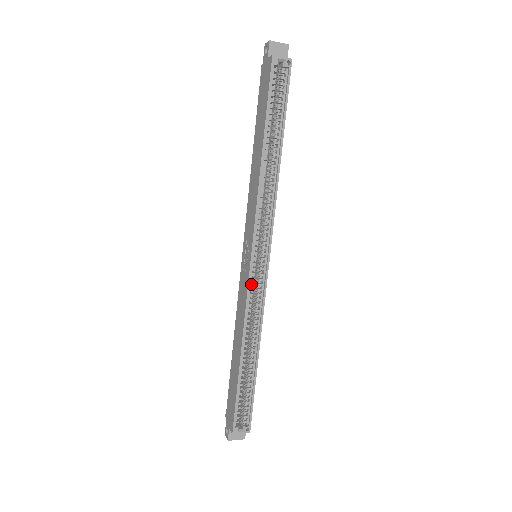
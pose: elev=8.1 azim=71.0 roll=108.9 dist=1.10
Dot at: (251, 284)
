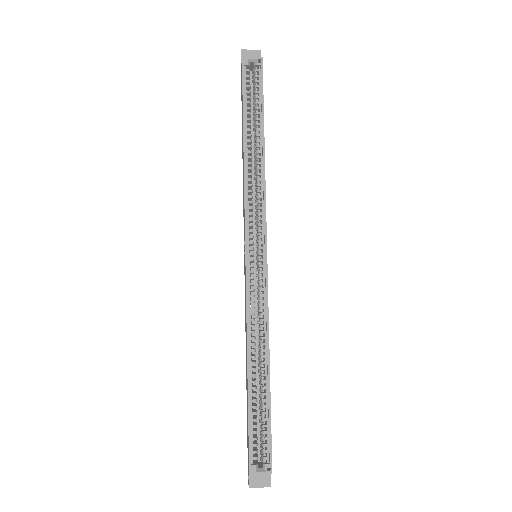
Dot at: (250, 283)
